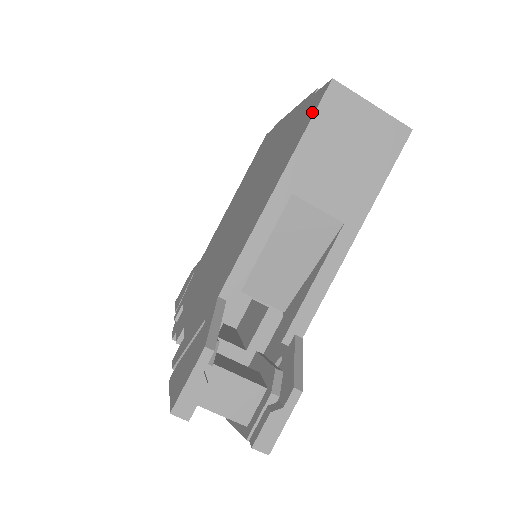
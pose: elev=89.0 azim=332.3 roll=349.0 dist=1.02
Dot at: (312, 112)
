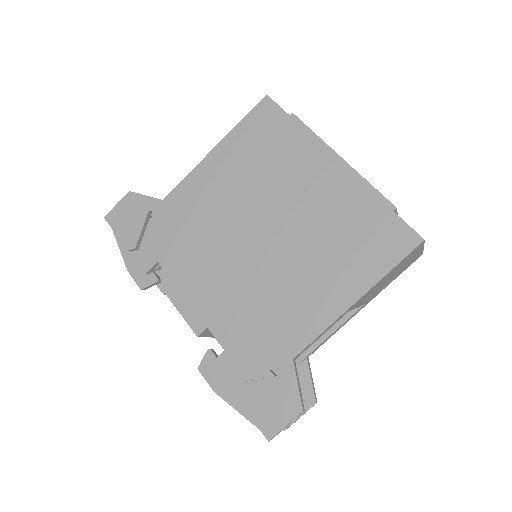
Dot at: (399, 252)
